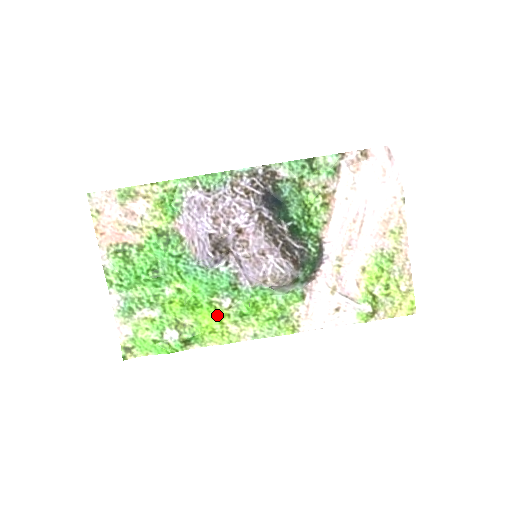
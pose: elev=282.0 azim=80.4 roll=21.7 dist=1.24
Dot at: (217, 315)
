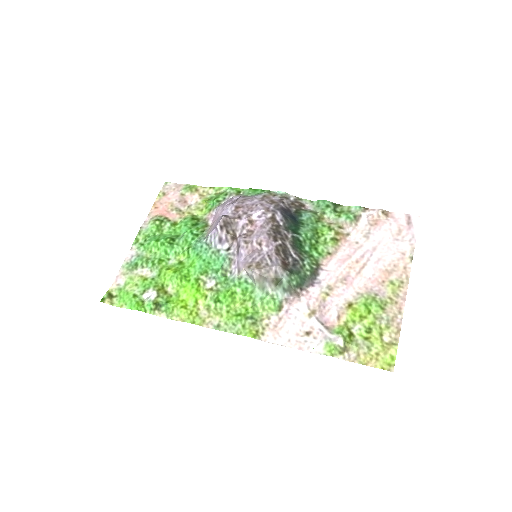
Dot at: (197, 293)
